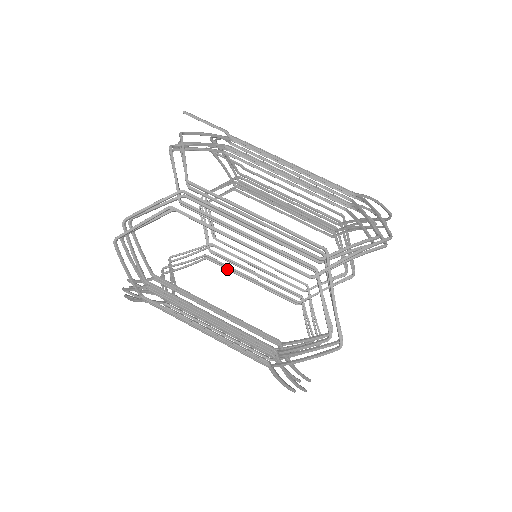
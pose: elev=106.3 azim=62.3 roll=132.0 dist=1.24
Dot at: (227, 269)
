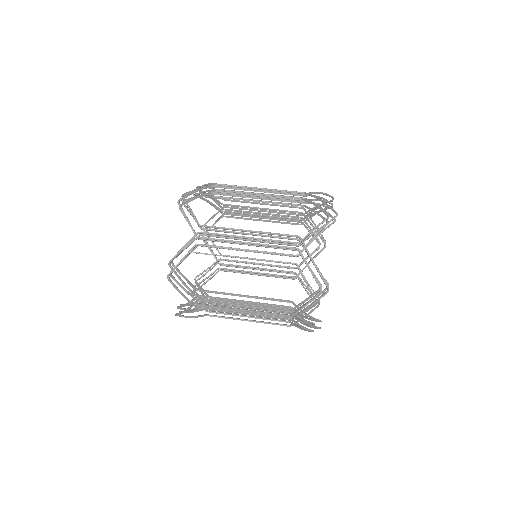
Dot at: (225, 317)
